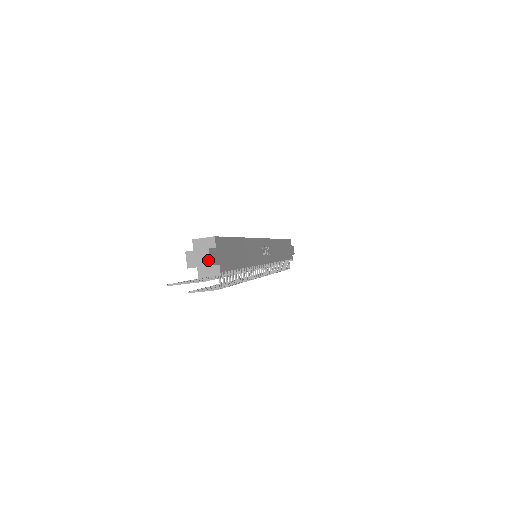
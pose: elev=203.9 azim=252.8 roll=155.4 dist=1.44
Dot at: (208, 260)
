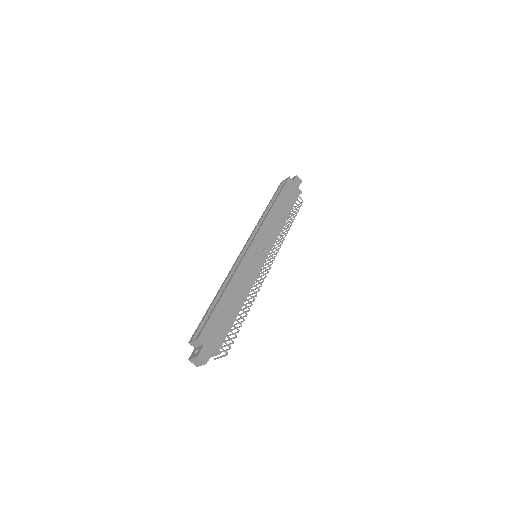
Dot at: (203, 362)
